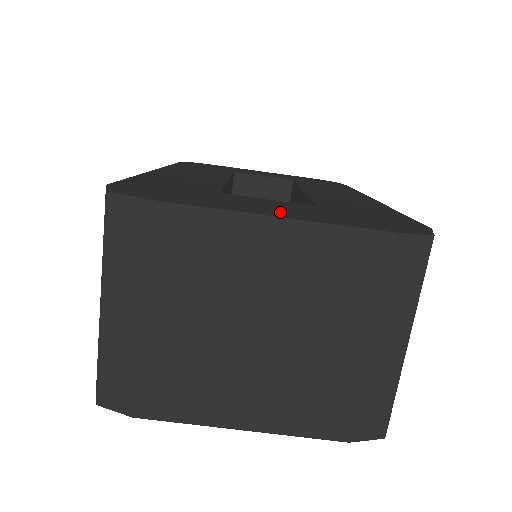
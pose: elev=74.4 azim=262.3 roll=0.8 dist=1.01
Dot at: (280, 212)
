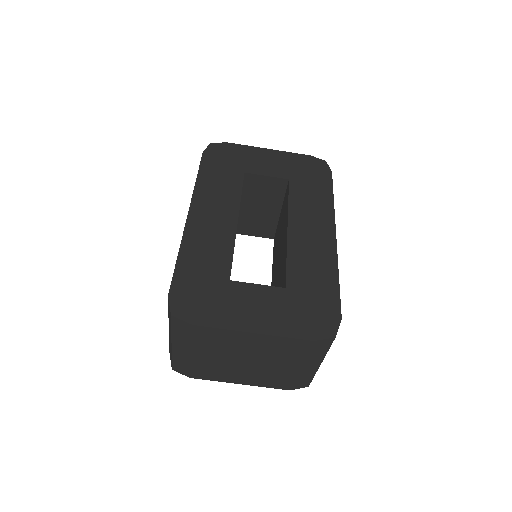
Dot at: (259, 321)
